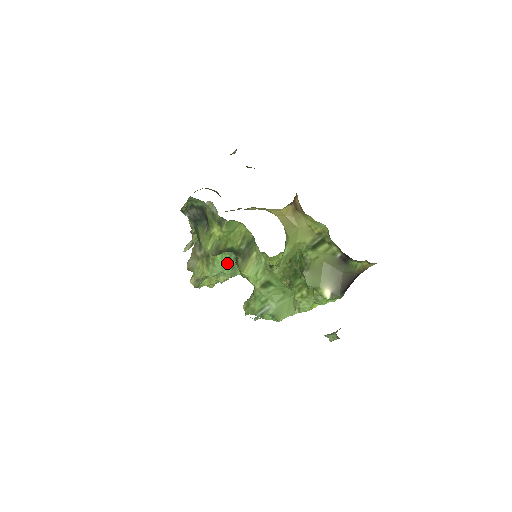
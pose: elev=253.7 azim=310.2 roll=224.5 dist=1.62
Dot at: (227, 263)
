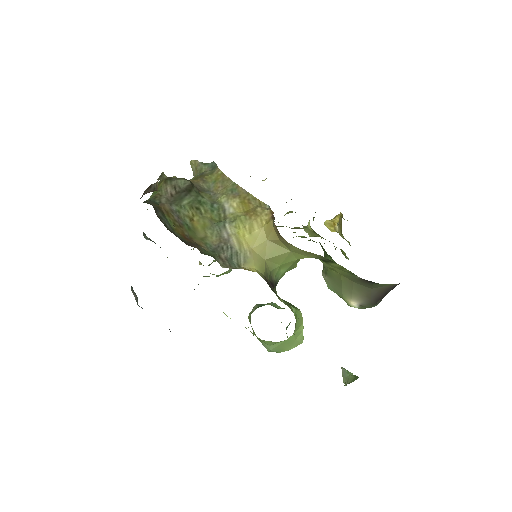
Dot at: (218, 275)
